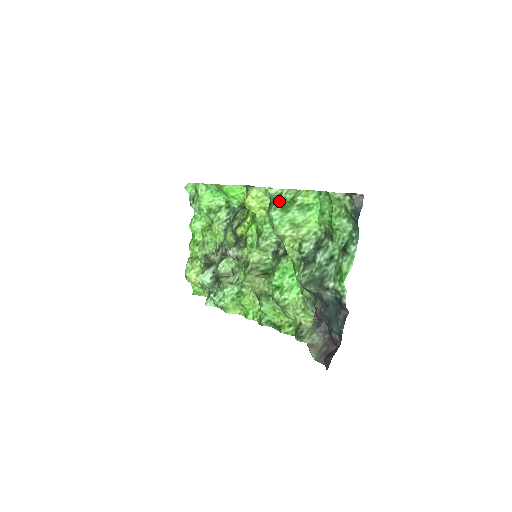
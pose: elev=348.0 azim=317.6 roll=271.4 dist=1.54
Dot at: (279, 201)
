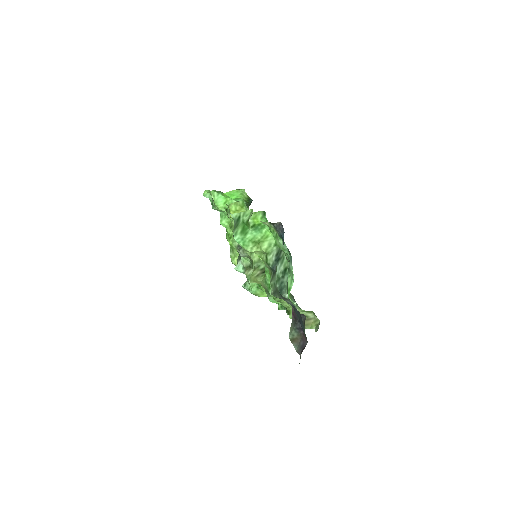
Dot at: (239, 225)
